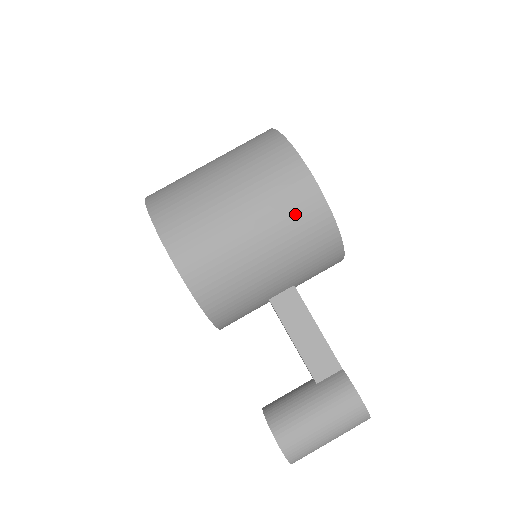
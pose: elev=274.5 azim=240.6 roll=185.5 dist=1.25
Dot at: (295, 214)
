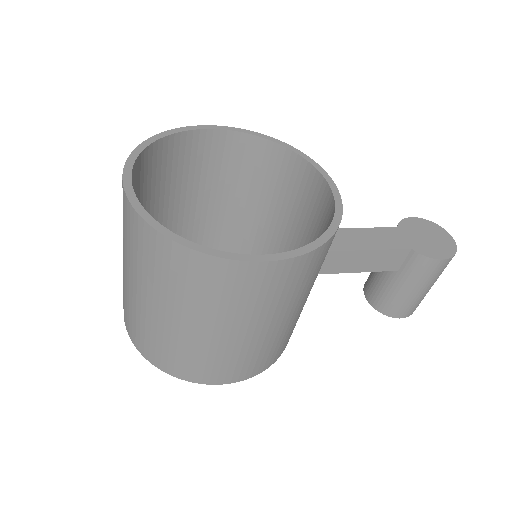
Dot at: (290, 287)
